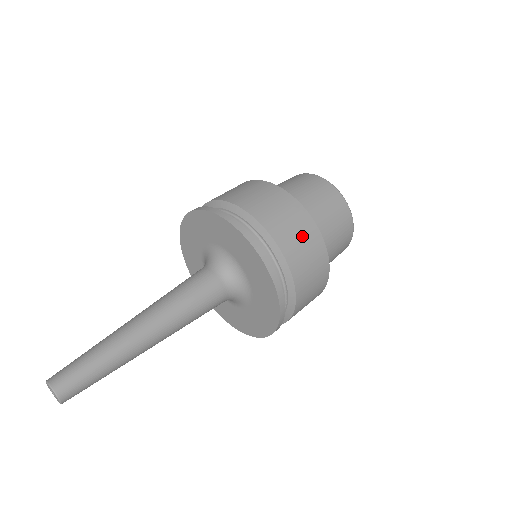
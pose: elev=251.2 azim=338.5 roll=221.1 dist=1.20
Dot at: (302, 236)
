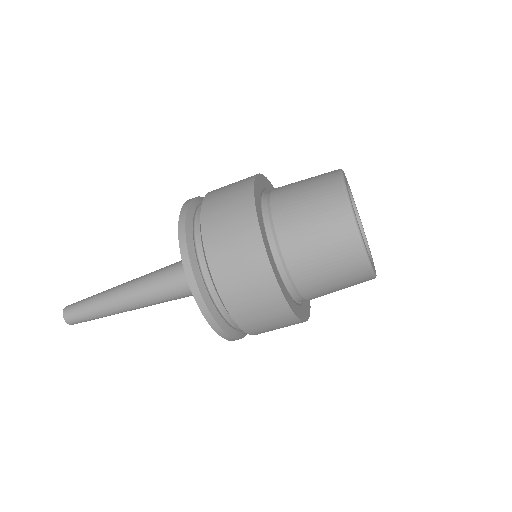
Dot at: (265, 313)
